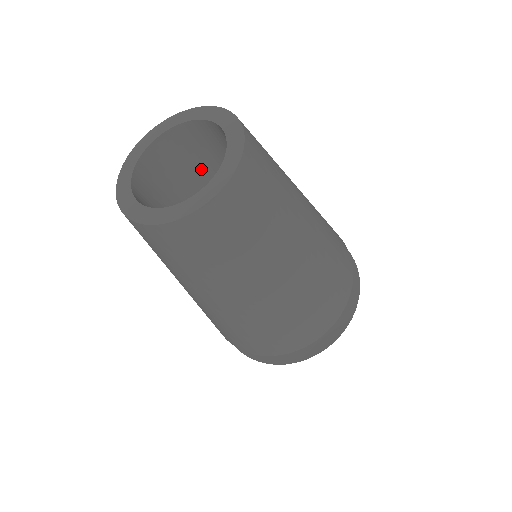
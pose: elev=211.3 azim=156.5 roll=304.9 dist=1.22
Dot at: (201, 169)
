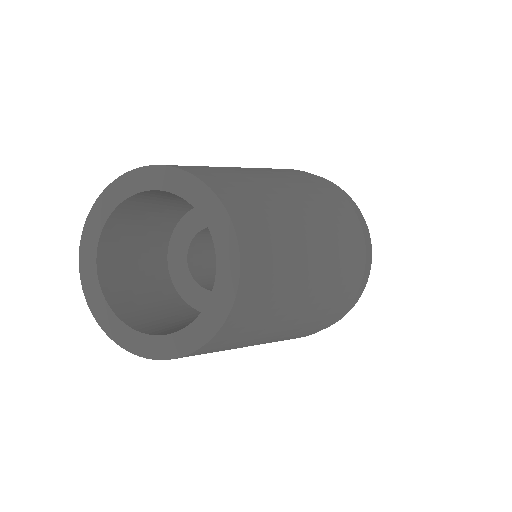
Dot at: (179, 204)
